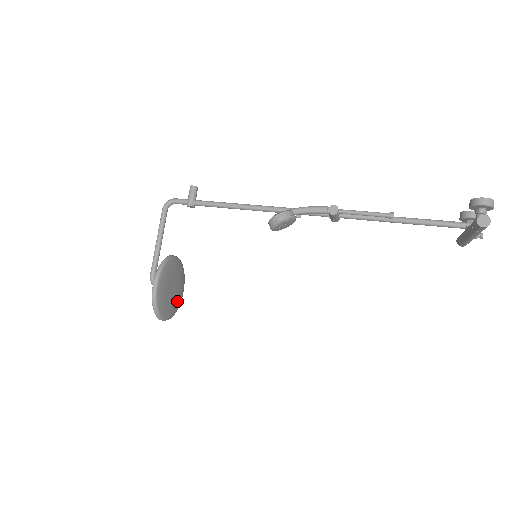
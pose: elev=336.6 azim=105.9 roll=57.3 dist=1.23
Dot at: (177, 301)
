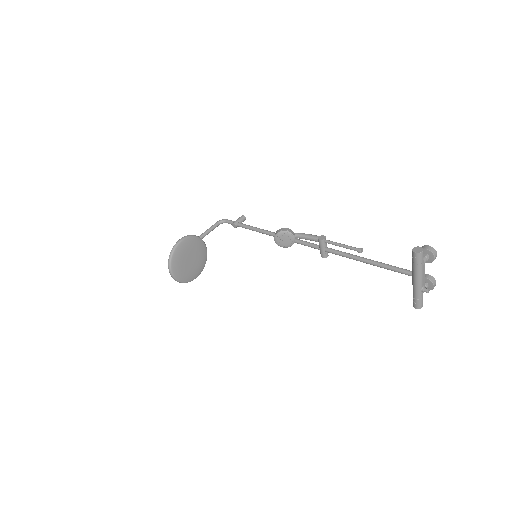
Dot at: (188, 274)
